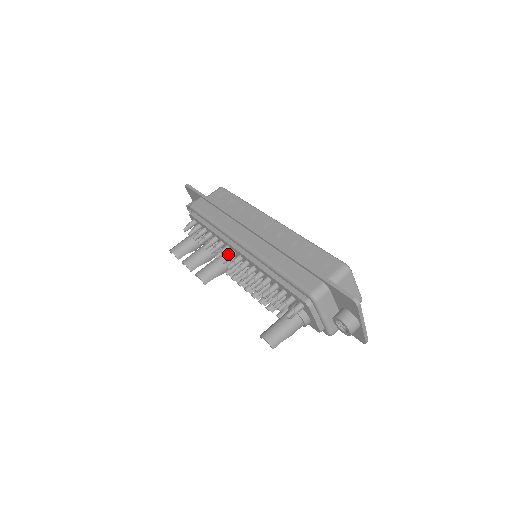
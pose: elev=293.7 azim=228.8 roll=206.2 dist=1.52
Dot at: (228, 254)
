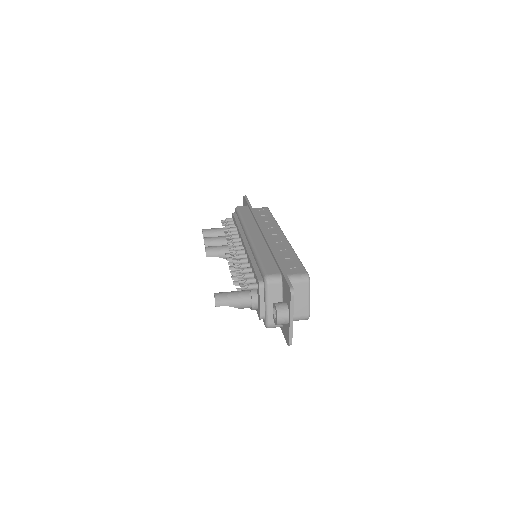
Dot at: occluded
